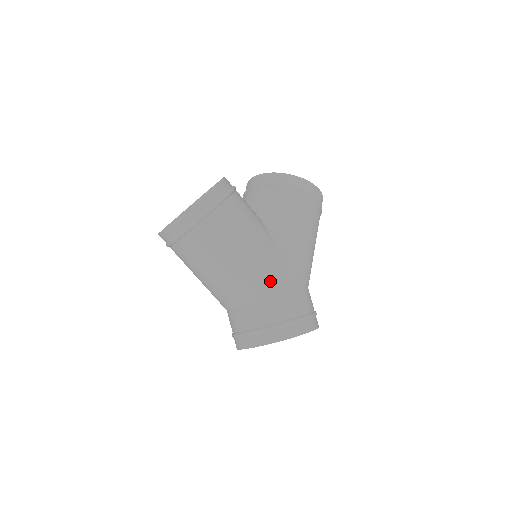
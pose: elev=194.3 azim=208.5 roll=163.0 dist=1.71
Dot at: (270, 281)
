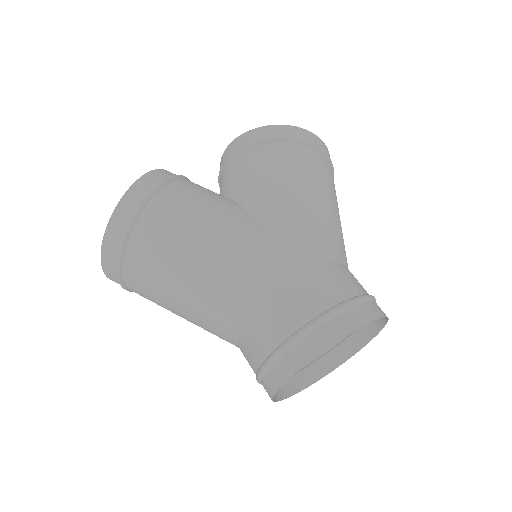
Dot at: (262, 271)
